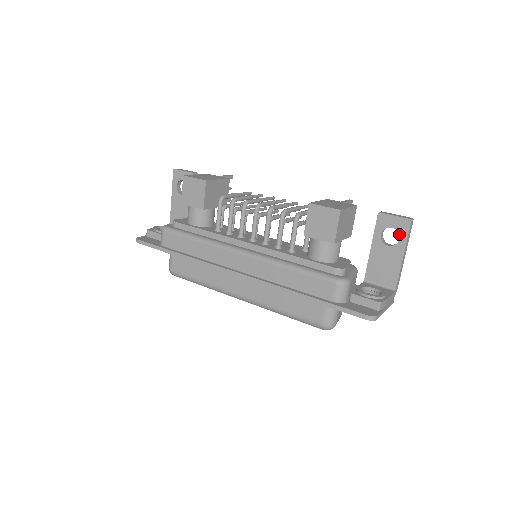
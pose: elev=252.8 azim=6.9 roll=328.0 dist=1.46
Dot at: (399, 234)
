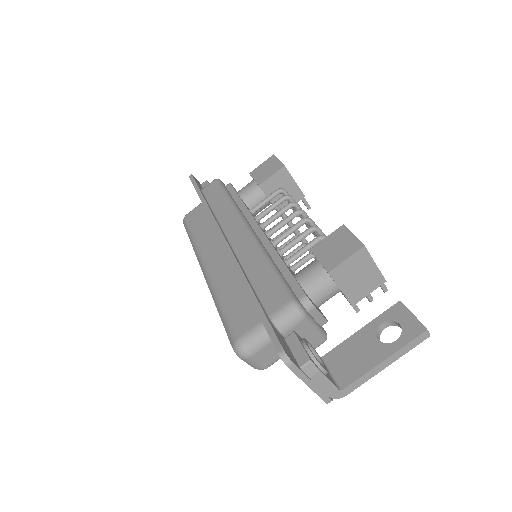
Dot at: (400, 335)
